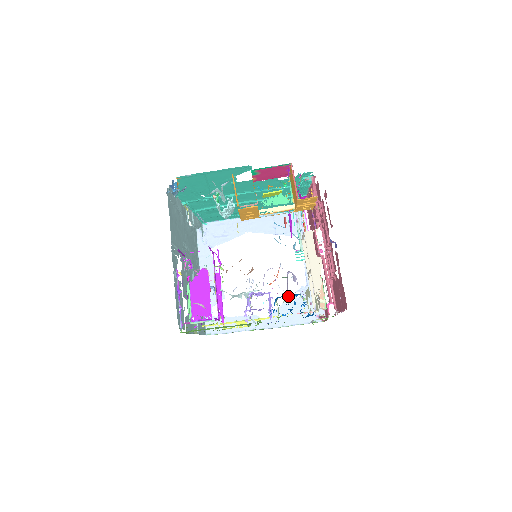
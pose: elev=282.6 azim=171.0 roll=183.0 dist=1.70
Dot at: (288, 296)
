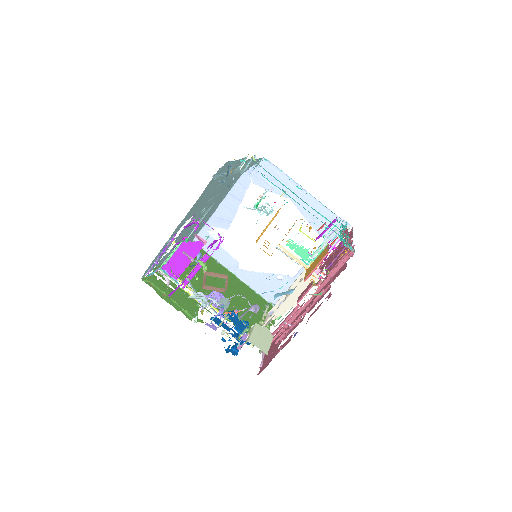
Dot at: occluded
